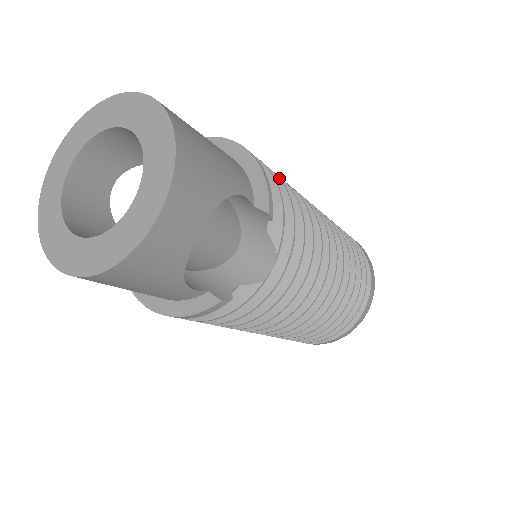
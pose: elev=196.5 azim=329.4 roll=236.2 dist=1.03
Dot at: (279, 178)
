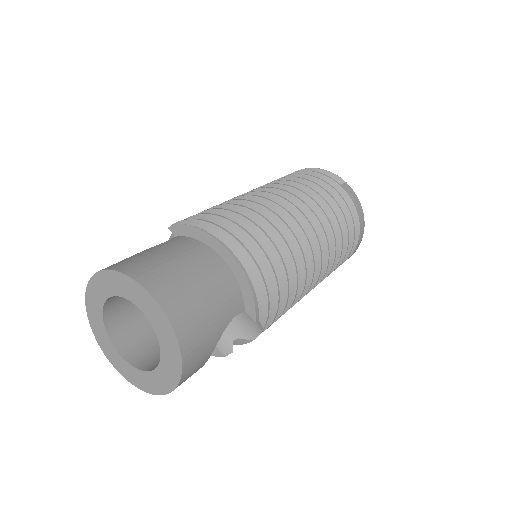
Dot at: (268, 260)
